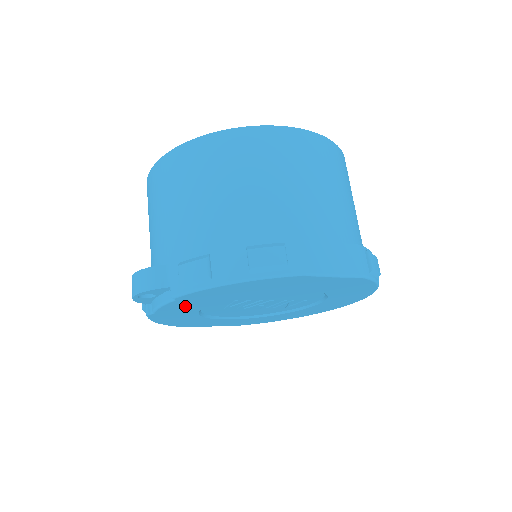
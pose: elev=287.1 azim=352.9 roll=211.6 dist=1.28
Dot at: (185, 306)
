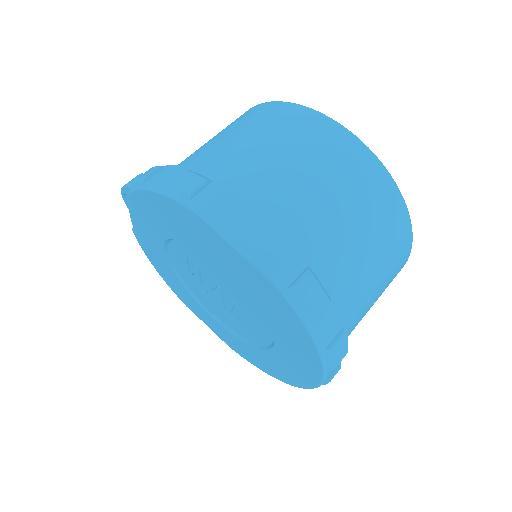
Dot at: (147, 230)
